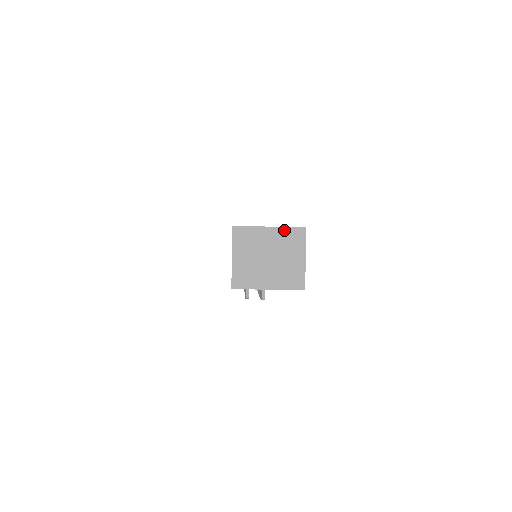
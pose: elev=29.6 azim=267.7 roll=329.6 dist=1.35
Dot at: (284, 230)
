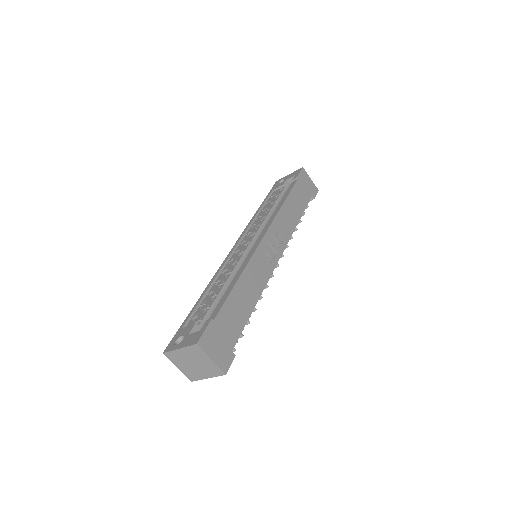
Dot at: (187, 348)
